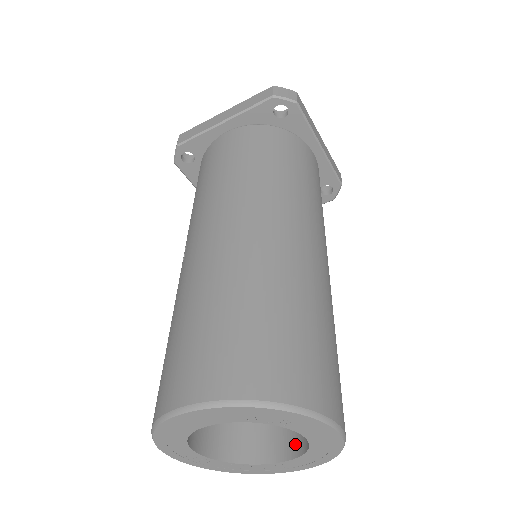
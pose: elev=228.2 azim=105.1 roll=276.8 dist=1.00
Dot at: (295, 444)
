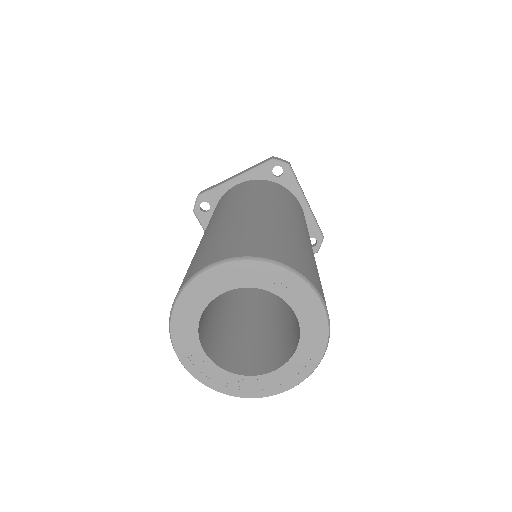
Dot at: (287, 354)
